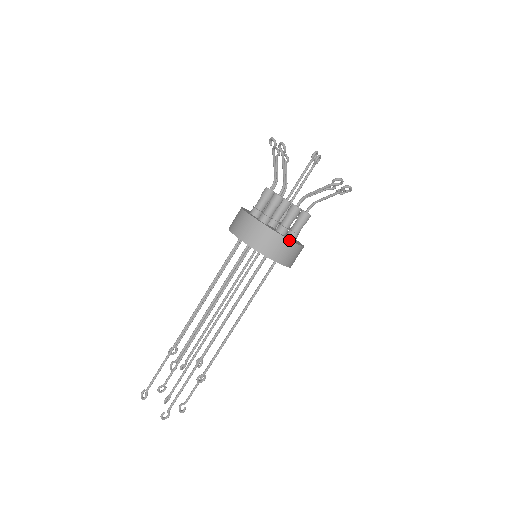
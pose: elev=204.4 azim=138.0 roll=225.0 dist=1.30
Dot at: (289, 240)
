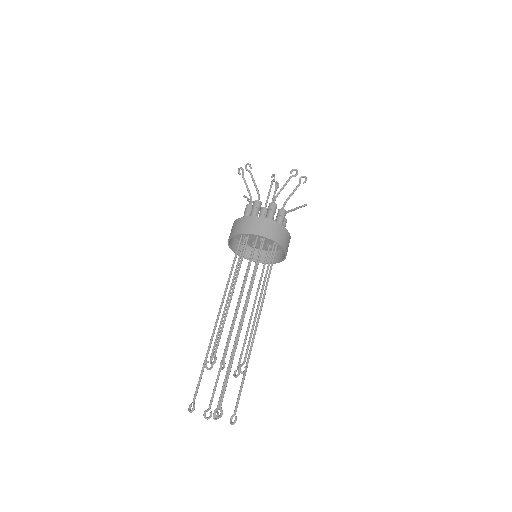
Dot at: (276, 222)
